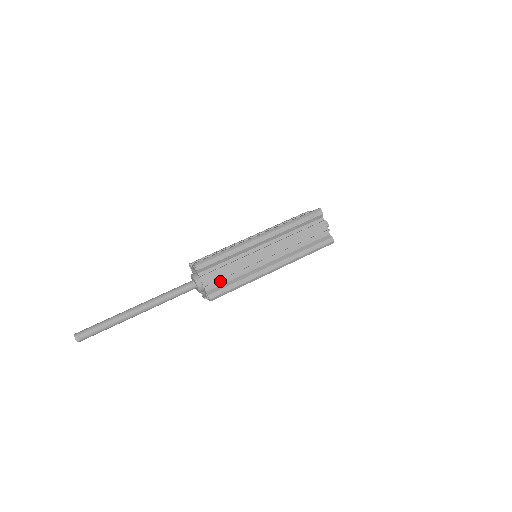
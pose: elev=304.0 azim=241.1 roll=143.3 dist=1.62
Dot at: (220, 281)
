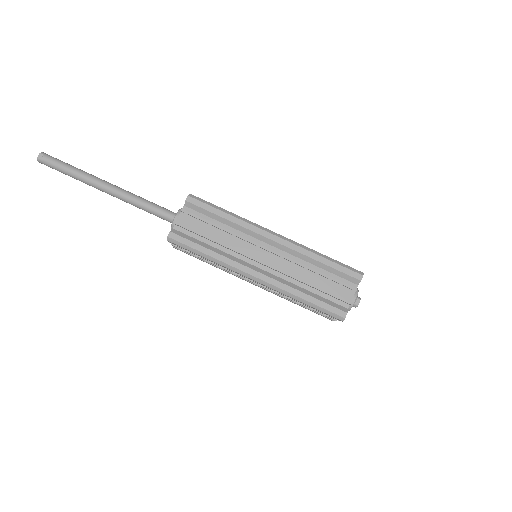
Dot at: (195, 232)
